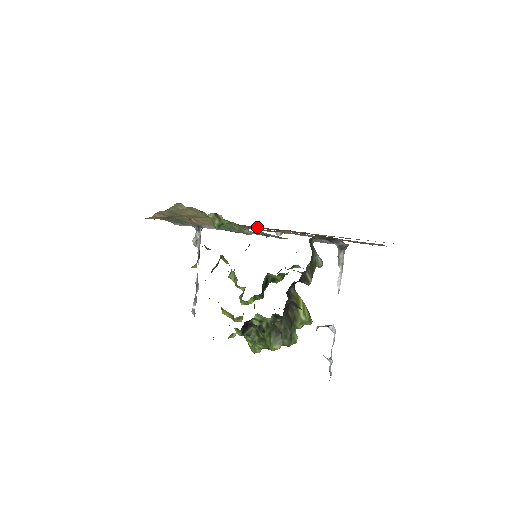
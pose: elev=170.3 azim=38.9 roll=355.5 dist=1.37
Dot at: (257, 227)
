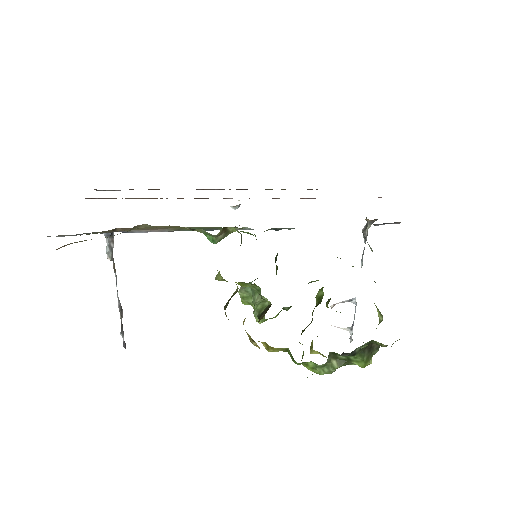
Dot at: (148, 189)
